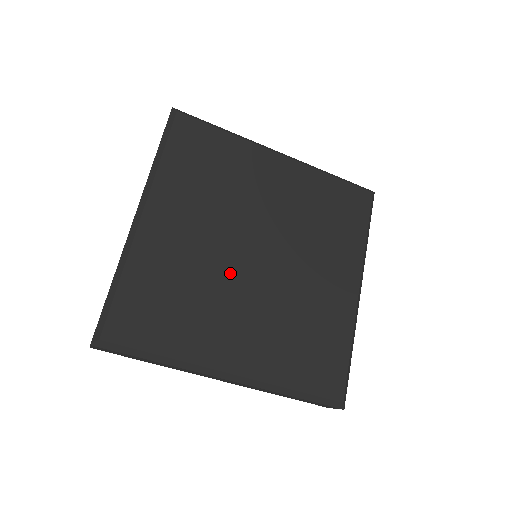
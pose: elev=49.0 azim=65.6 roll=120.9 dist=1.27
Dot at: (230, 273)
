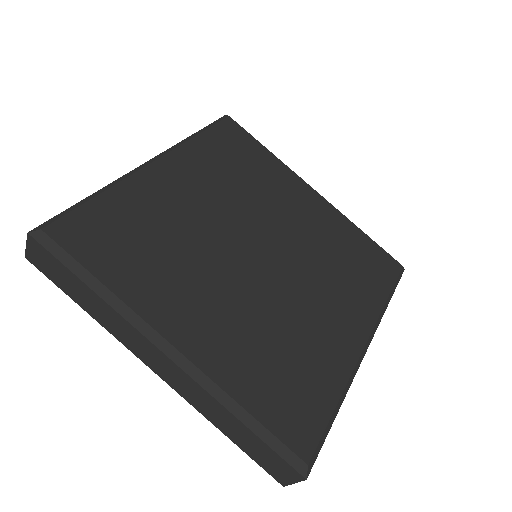
Dot at: (221, 251)
